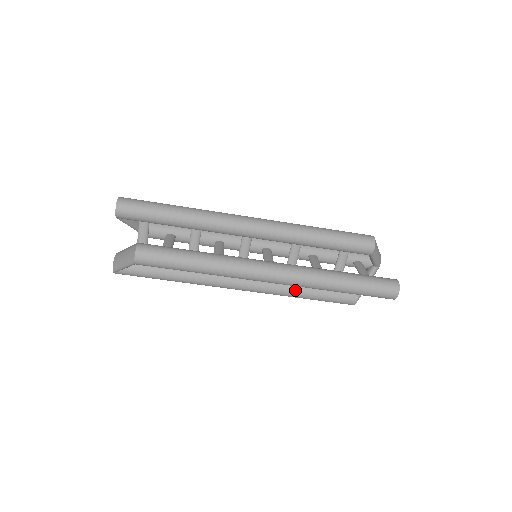
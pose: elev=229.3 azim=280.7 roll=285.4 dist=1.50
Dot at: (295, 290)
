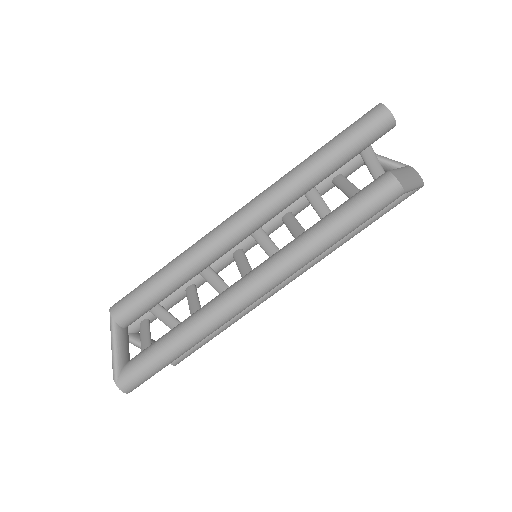
Dot at: (309, 229)
